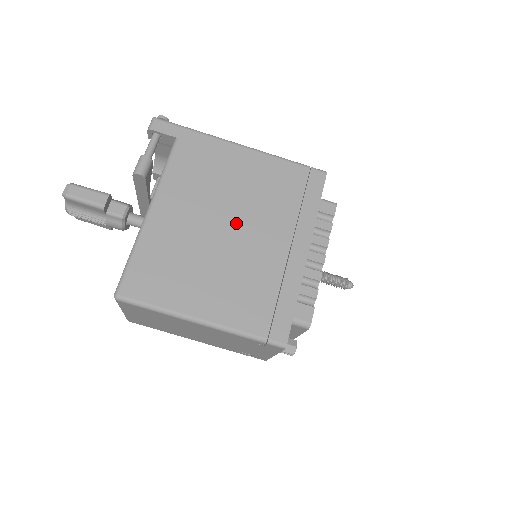
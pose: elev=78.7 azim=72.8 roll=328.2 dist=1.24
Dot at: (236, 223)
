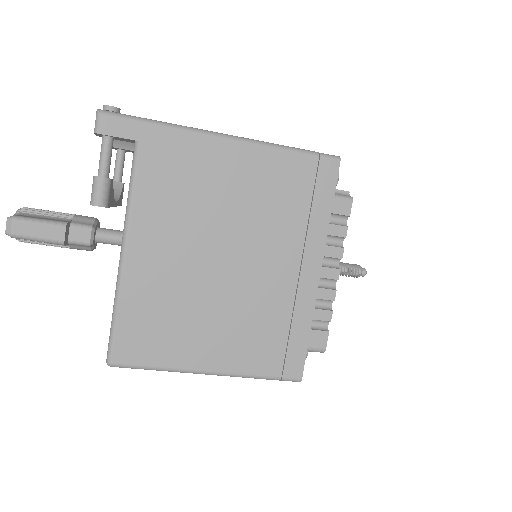
Dot at: (233, 252)
